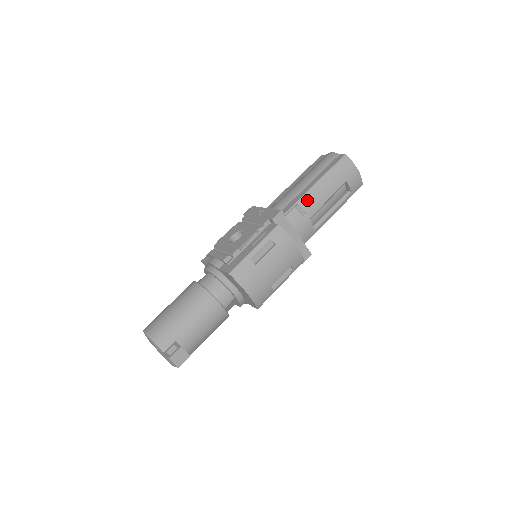
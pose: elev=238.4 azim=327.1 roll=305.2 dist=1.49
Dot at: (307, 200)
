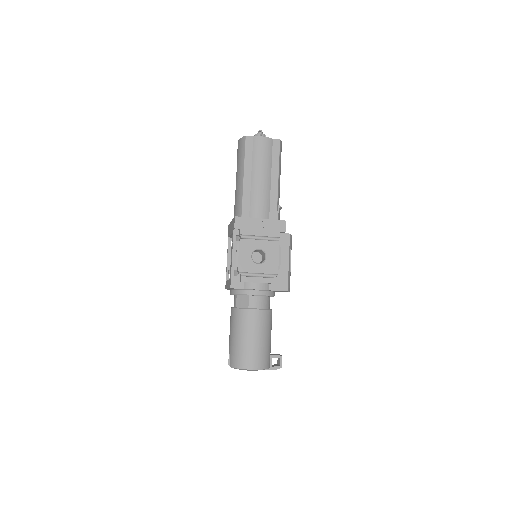
Dot at: (279, 196)
